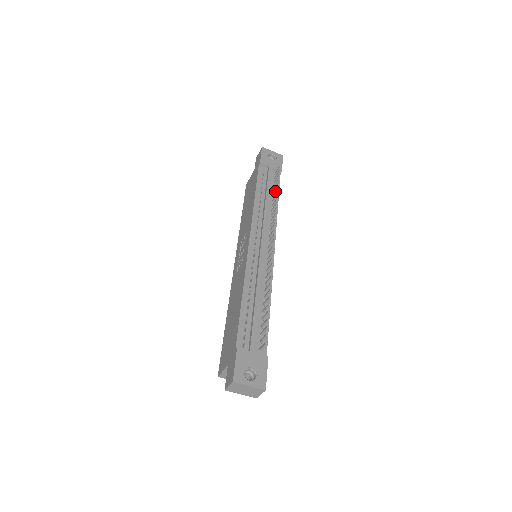
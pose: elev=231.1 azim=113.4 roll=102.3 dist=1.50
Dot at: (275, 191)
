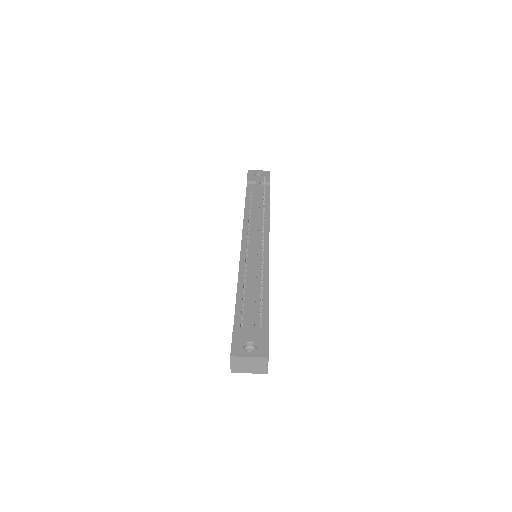
Dot at: occluded
